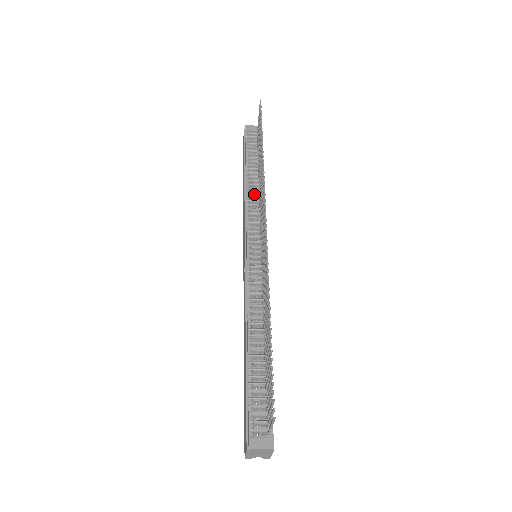
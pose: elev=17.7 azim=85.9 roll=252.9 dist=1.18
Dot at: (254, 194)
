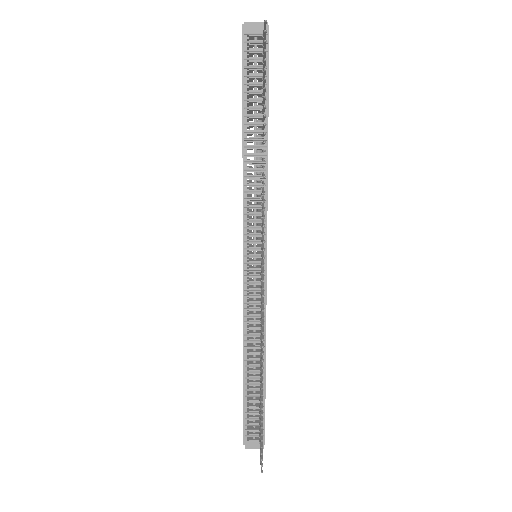
Dot at: (255, 172)
